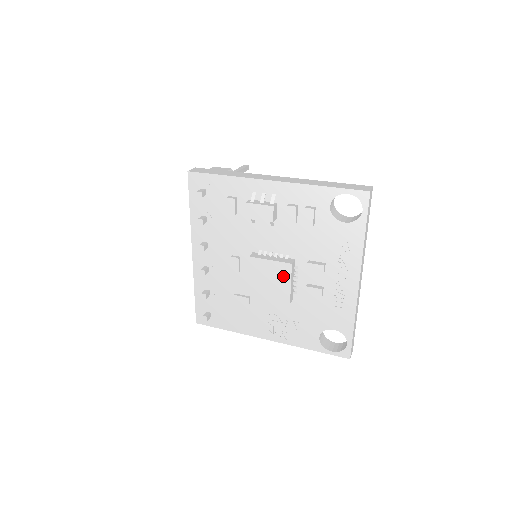
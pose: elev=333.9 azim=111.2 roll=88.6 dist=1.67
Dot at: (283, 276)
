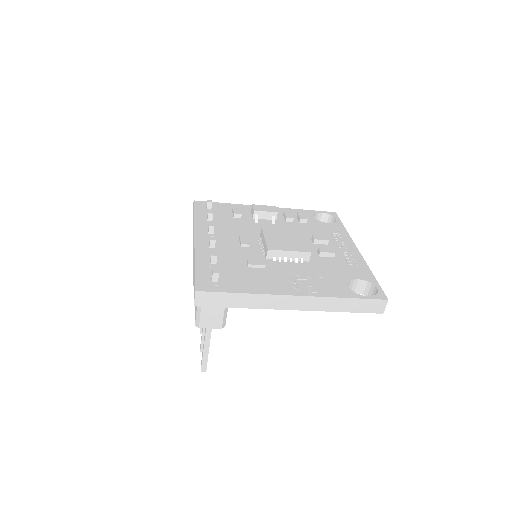
Dot at: (297, 237)
